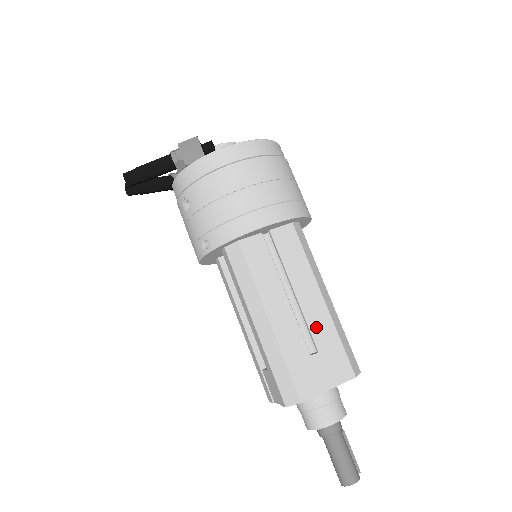
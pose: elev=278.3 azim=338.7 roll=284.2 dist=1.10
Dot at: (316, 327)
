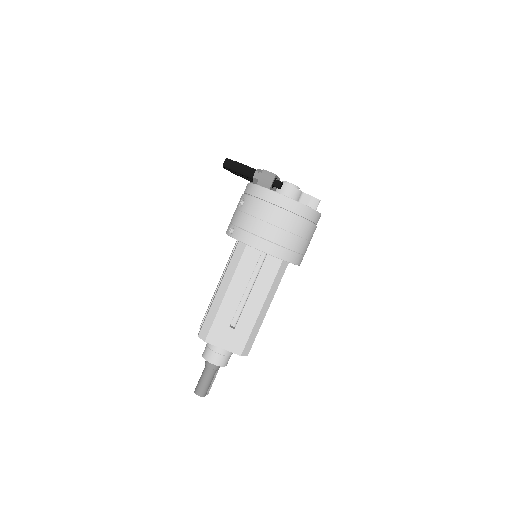
Dot at: (245, 317)
